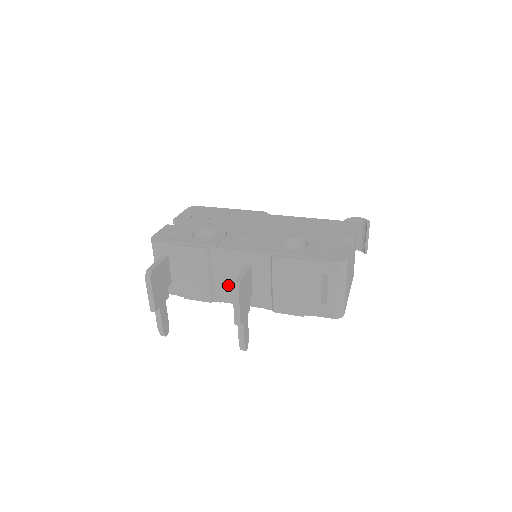
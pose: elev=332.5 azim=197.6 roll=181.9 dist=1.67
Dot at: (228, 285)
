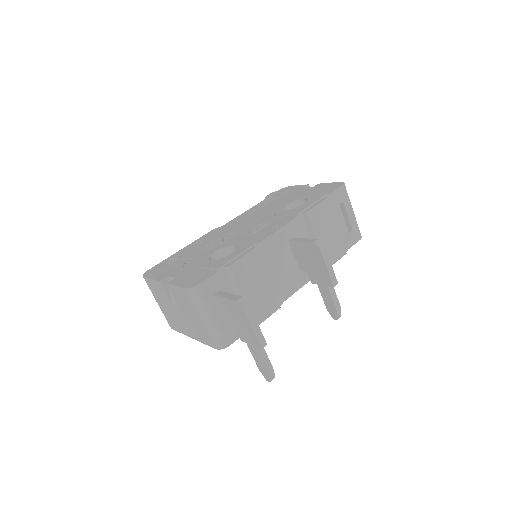
Dot at: (283, 276)
